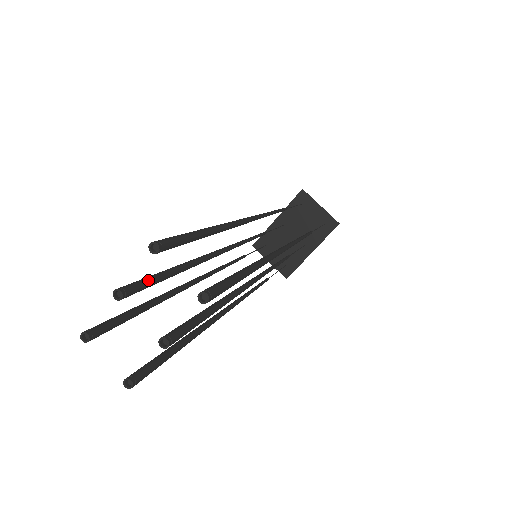
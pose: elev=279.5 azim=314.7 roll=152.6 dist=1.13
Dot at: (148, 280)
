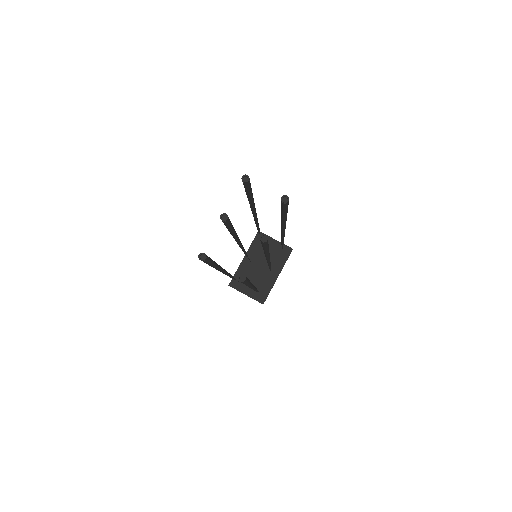
Dot at: occluded
